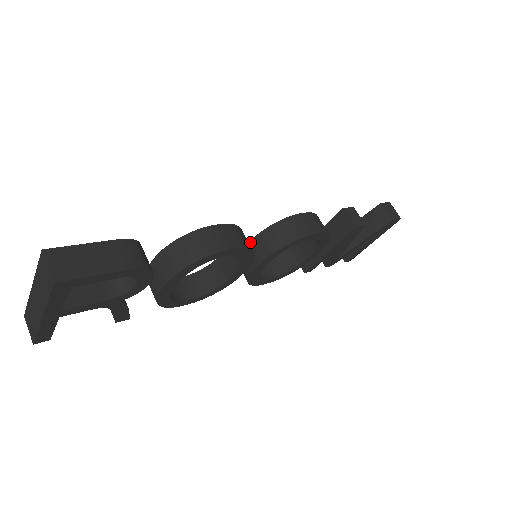
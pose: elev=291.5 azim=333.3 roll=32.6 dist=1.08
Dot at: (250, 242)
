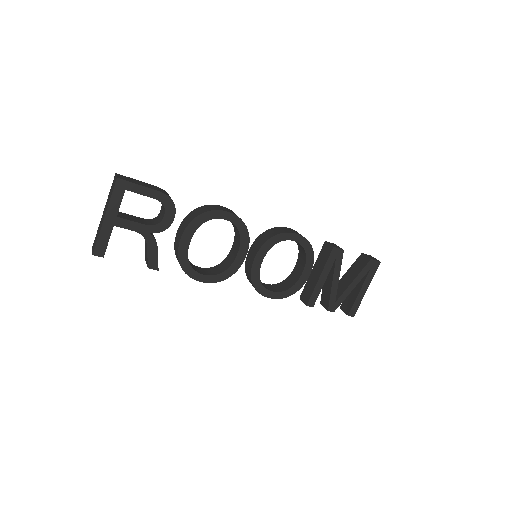
Dot at: (251, 246)
